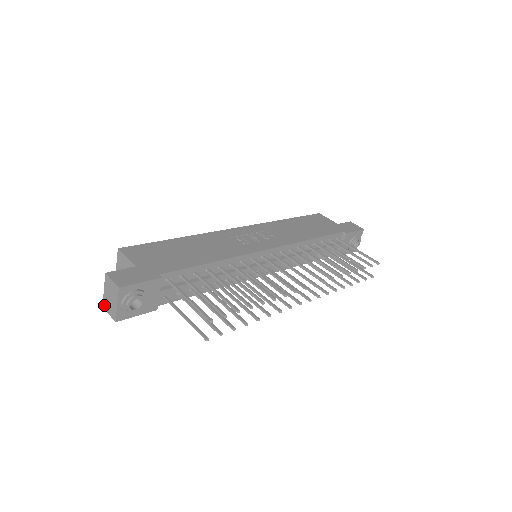
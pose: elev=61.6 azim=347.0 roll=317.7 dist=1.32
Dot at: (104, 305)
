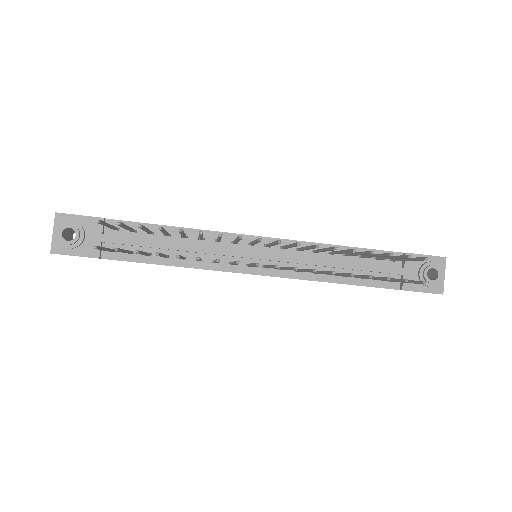
Dot at: occluded
